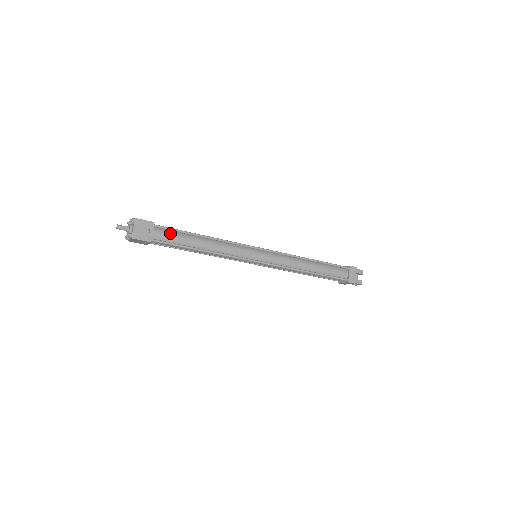
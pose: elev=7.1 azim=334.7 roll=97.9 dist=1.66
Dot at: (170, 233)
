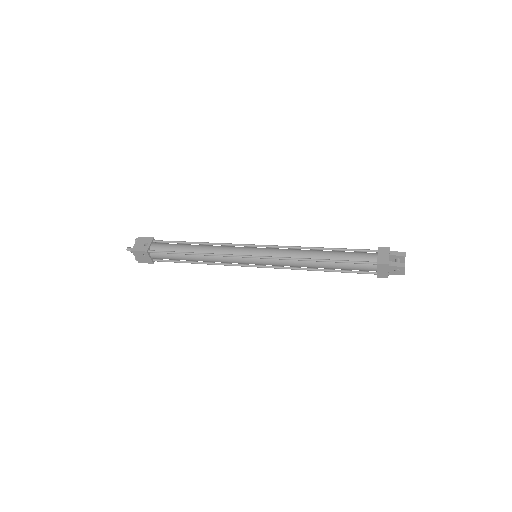
Dot at: (166, 244)
